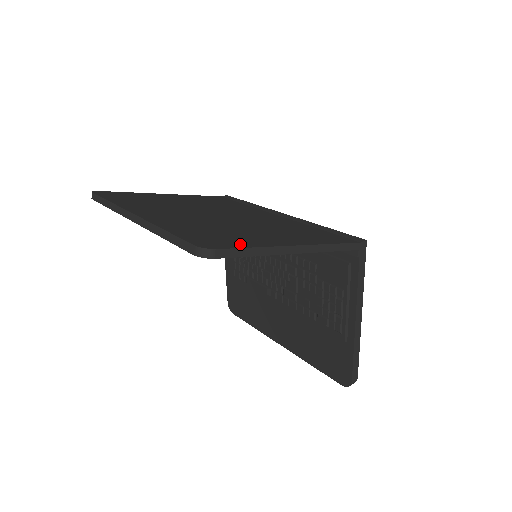
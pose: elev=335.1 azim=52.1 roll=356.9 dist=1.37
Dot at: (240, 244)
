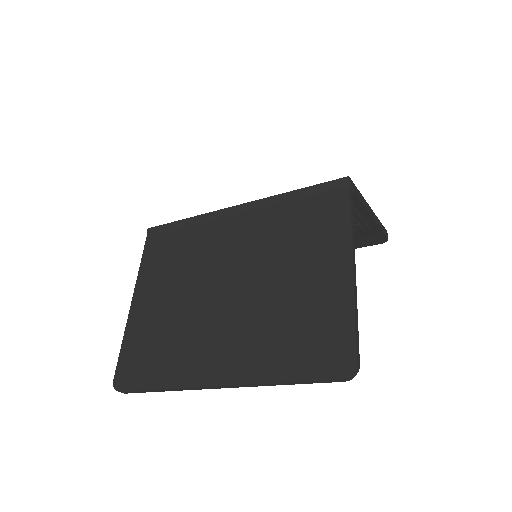
Dot at: (343, 327)
